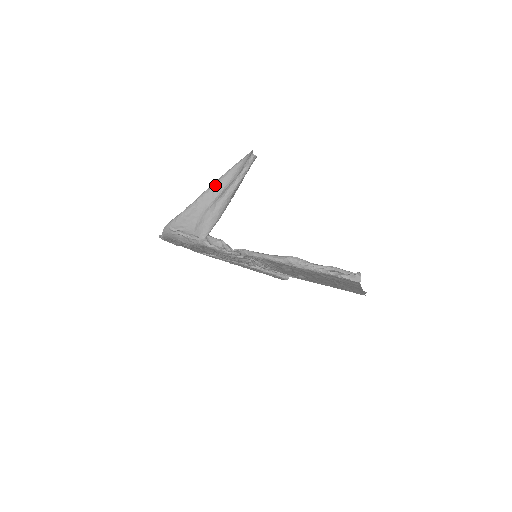
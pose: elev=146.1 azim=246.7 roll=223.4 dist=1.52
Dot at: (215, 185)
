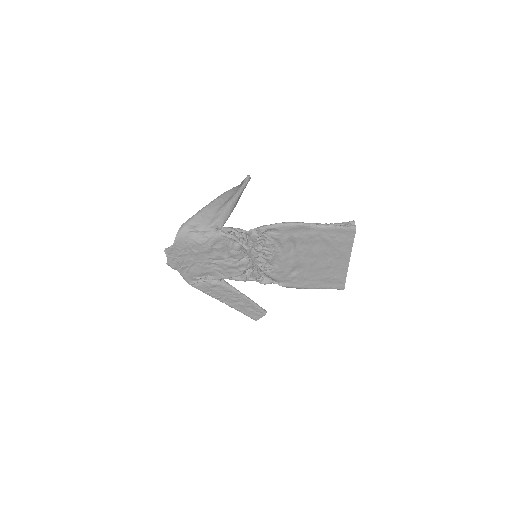
Dot at: (222, 196)
